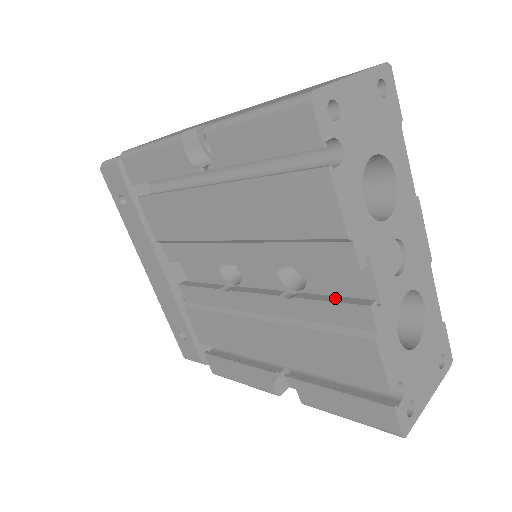
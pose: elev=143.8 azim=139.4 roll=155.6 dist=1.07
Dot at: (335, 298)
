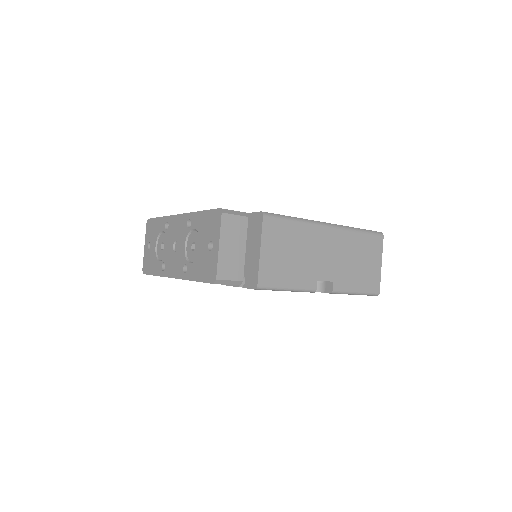
Dot at: occluded
